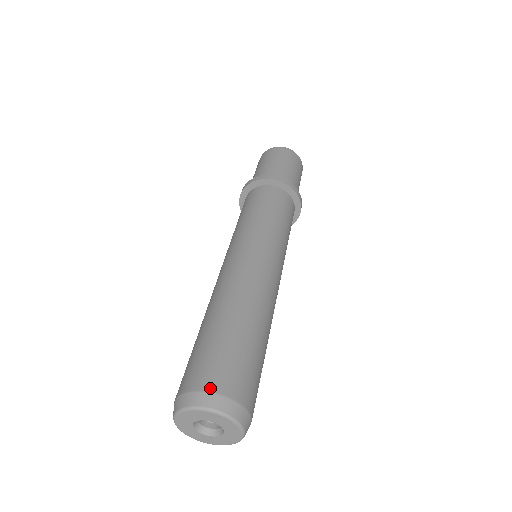
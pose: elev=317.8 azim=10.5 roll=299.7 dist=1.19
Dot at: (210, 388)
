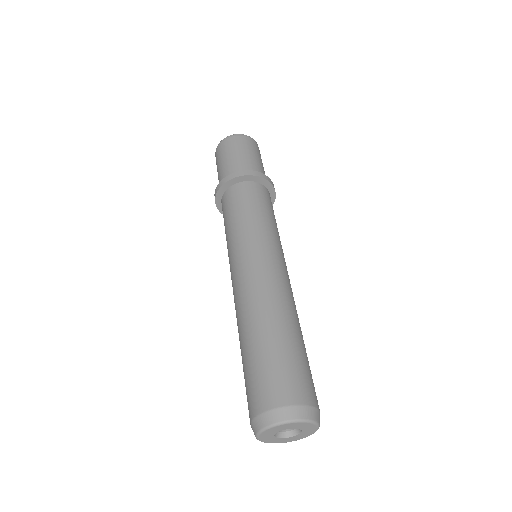
Dot at: (267, 407)
